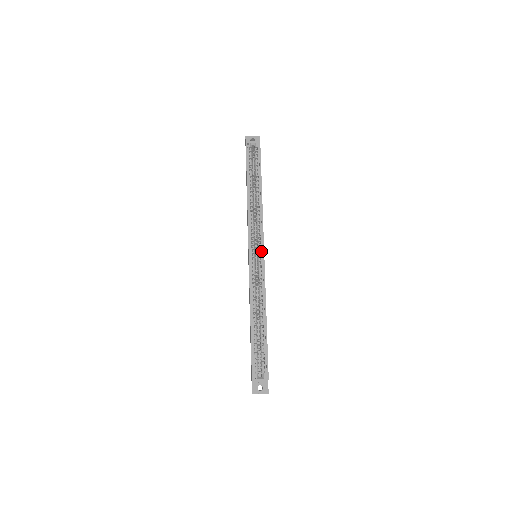
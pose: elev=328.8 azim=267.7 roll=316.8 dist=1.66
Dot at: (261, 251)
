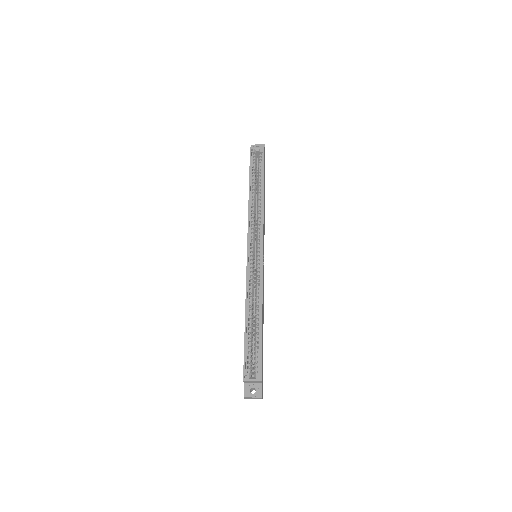
Dot at: (260, 249)
